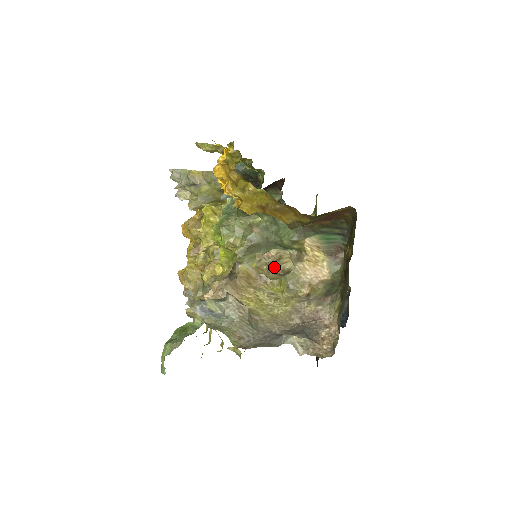
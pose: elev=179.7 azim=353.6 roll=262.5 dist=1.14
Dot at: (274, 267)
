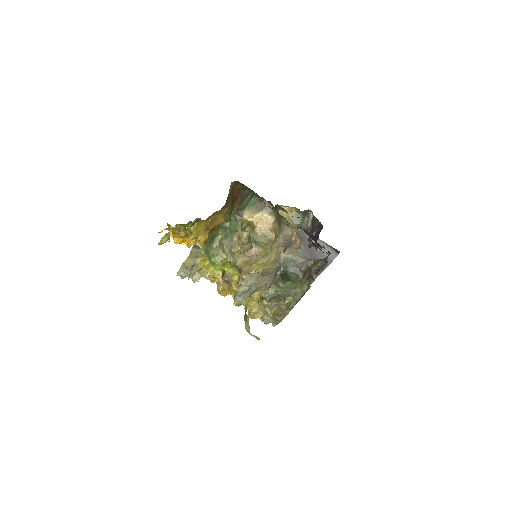
Dot at: (241, 243)
